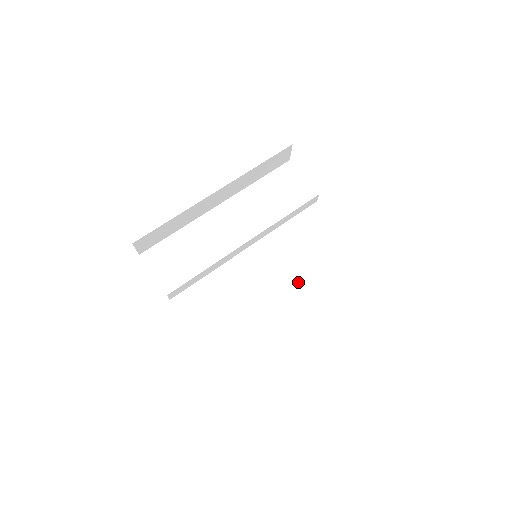
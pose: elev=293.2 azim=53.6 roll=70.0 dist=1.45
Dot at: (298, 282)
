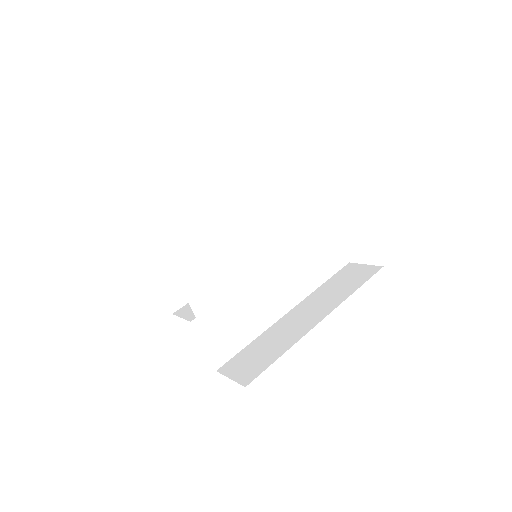
Dot at: occluded
